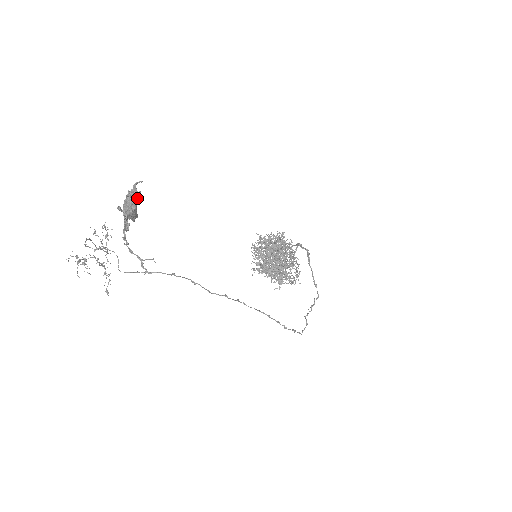
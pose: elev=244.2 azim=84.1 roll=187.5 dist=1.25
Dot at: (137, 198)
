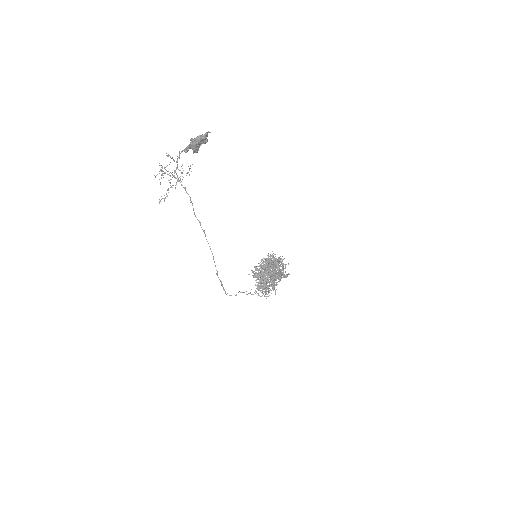
Dot at: (203, 141)
